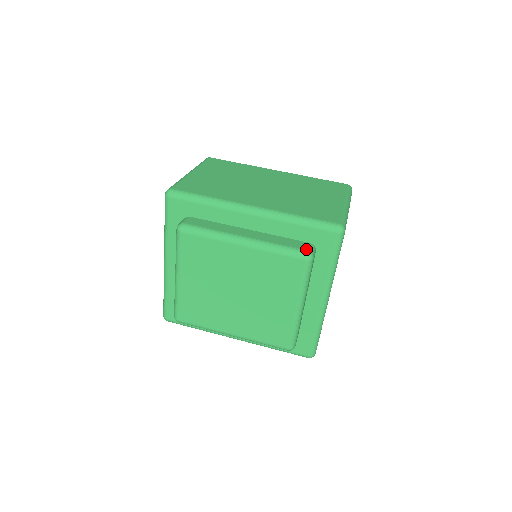
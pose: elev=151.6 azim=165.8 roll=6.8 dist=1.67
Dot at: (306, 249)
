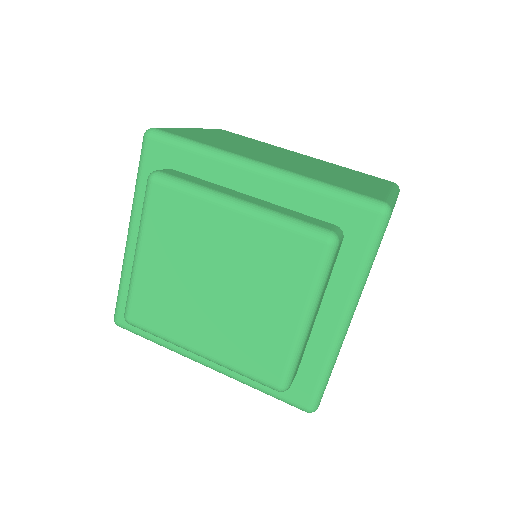
Dot at: (329, 228)
